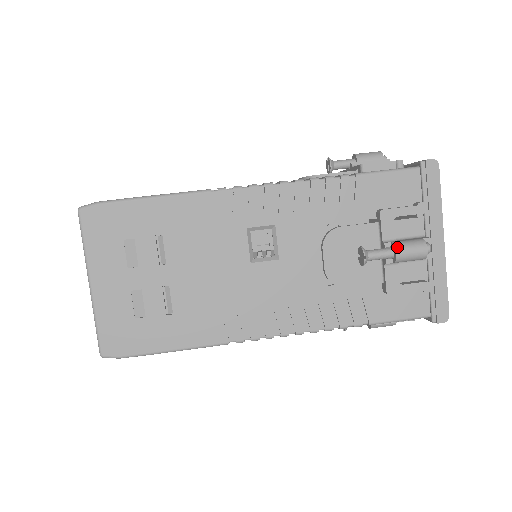
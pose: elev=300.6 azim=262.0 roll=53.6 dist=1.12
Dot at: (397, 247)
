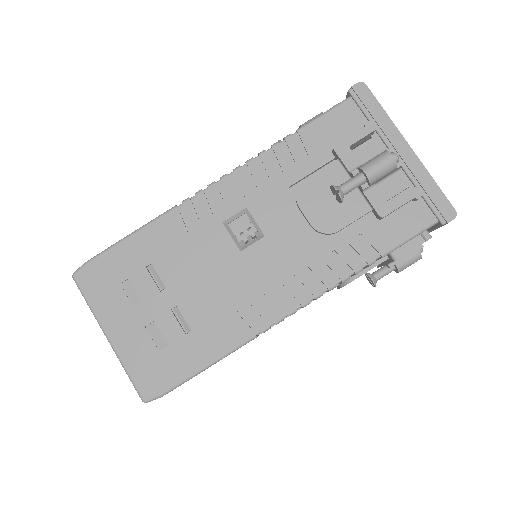
Dot at: (363, 168)
